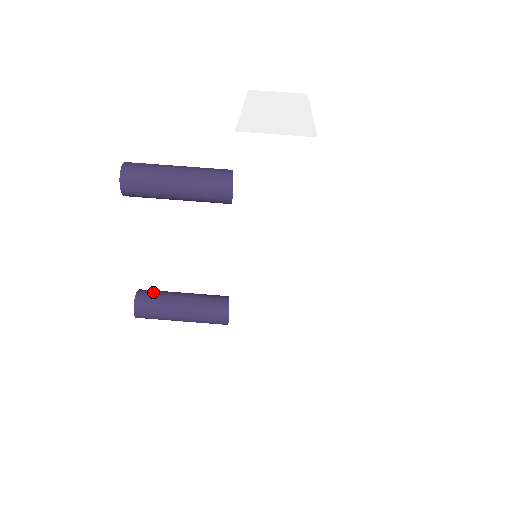
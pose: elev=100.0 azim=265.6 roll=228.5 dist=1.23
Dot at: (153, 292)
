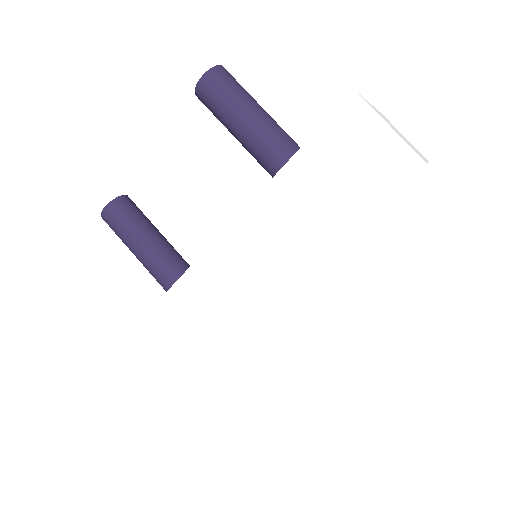
Dot at: (137, 208)
